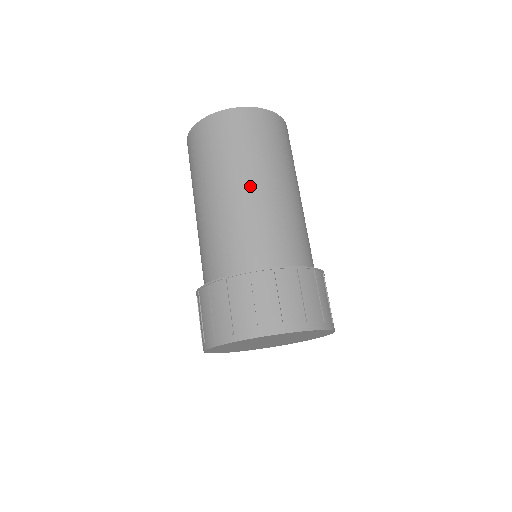
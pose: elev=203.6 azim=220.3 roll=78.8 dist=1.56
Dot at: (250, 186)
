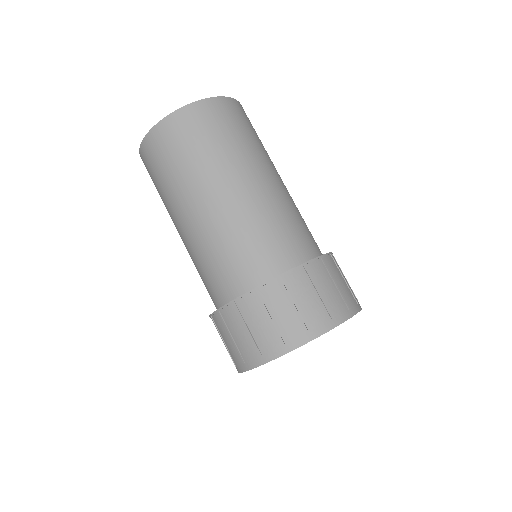
Dot at: (245, 184)
